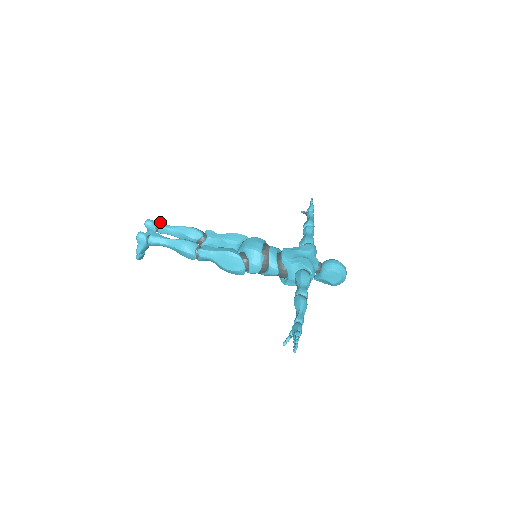
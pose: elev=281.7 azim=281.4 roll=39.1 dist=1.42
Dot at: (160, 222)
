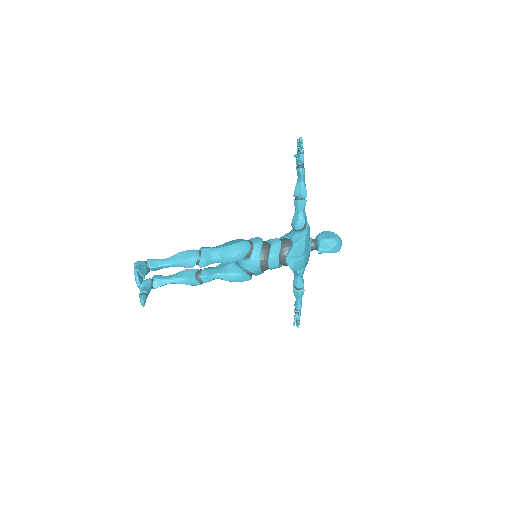
Dot at: occluded
